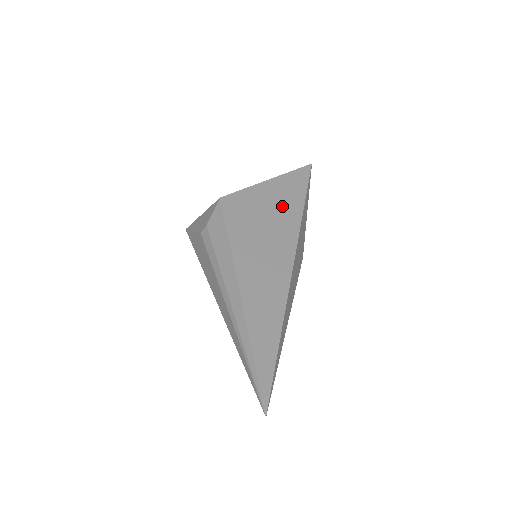
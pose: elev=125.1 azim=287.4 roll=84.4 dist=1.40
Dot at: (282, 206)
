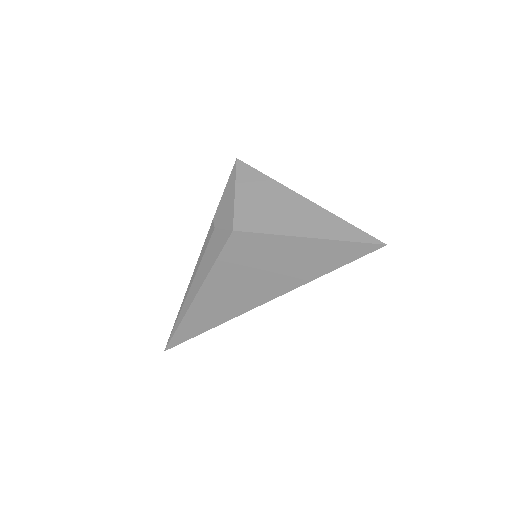
Dot at: (294, 267)
